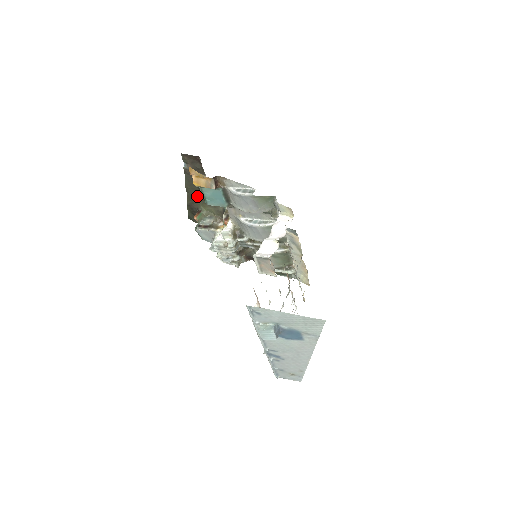
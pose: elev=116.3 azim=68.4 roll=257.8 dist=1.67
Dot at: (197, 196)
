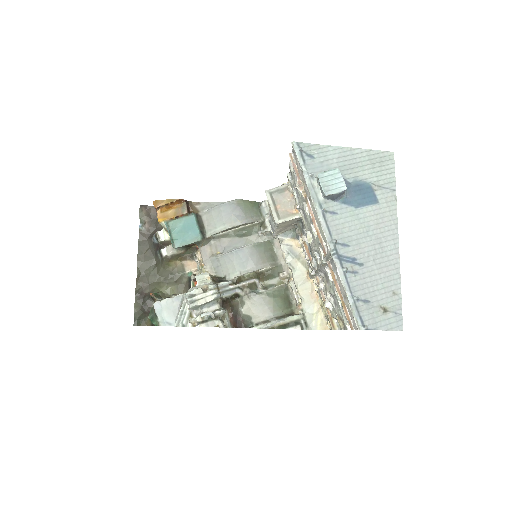
Dot at: (152, 273)
